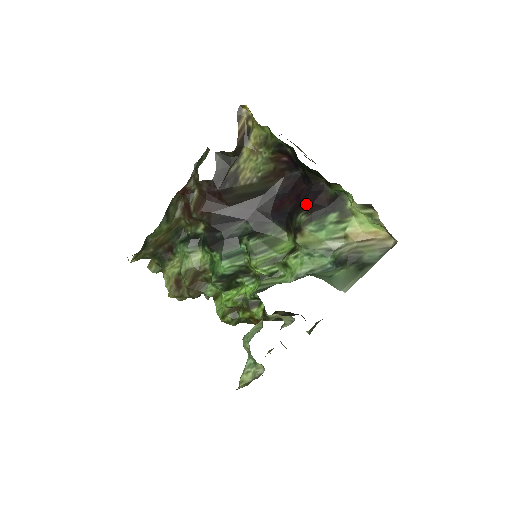
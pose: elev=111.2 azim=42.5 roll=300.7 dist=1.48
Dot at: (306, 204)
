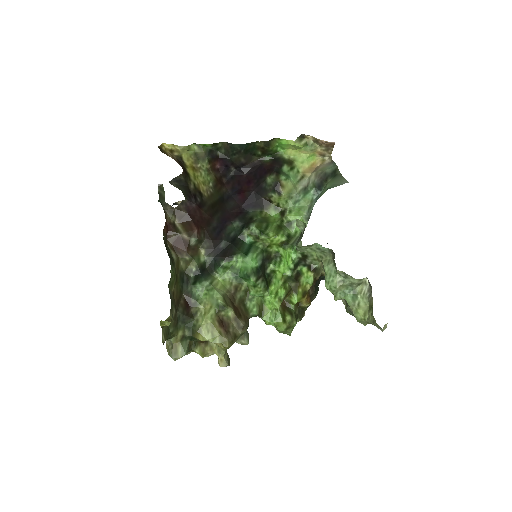
Dot at: (262, 174)
